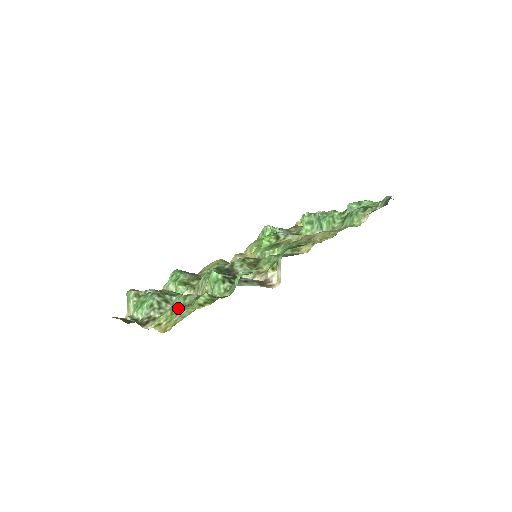
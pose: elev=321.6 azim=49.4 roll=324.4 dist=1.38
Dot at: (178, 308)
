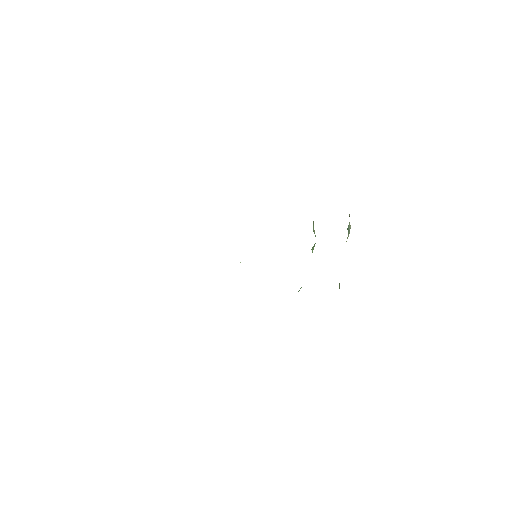
Dot at: occluded
